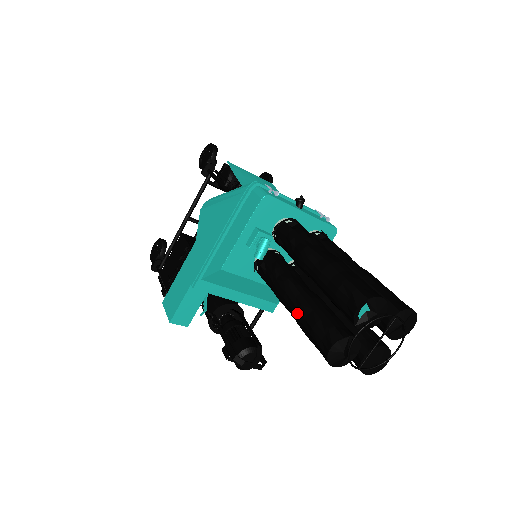
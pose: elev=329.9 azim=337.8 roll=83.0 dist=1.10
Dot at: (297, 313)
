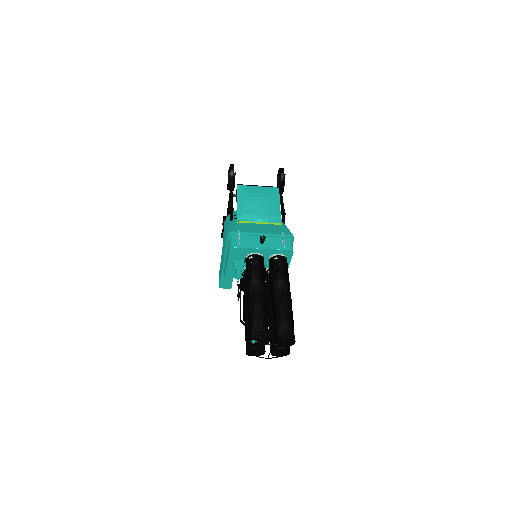
Dot at: (245, 322)
